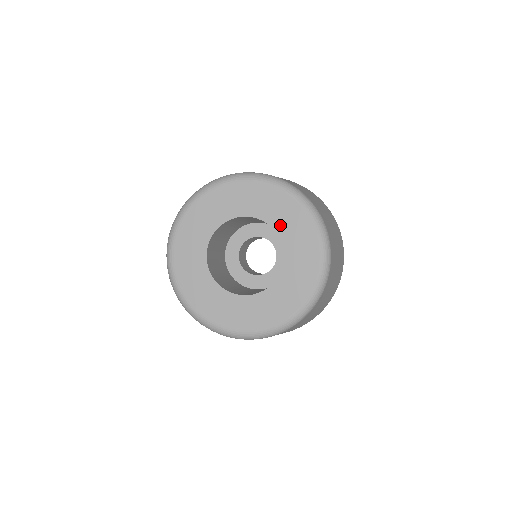
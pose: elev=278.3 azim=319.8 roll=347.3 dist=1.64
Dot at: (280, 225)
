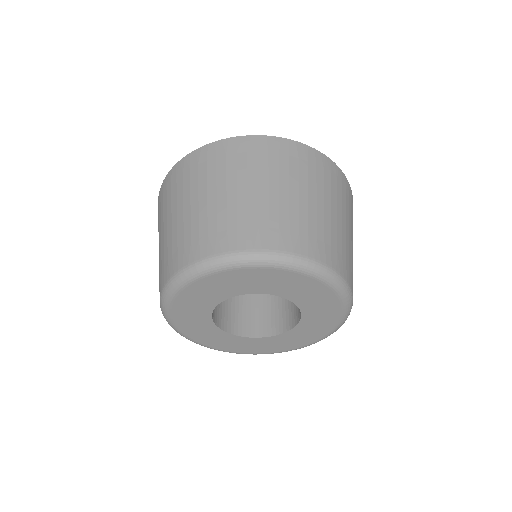
Dot at: (247, 289)
